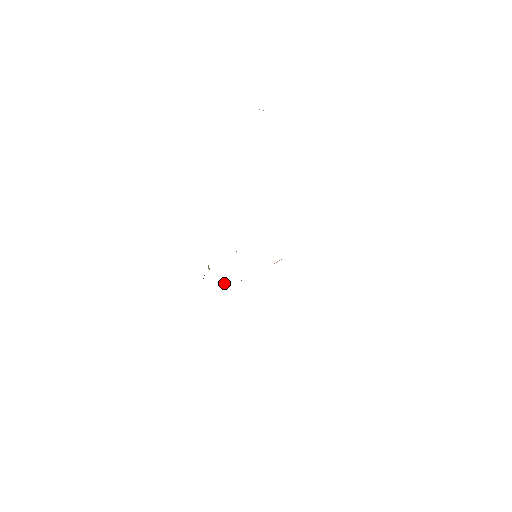
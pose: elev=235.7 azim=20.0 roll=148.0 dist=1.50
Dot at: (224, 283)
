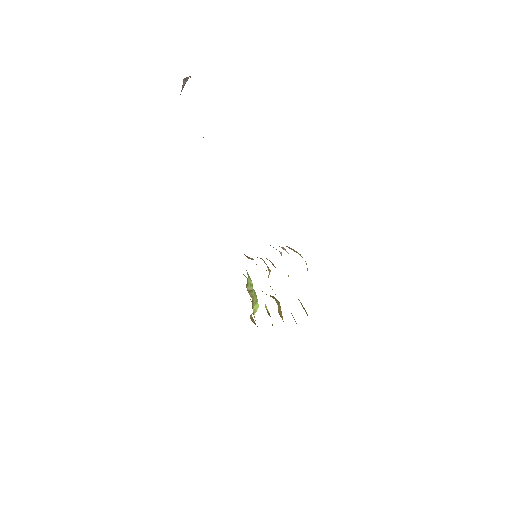
Dot at: (265, 306)
